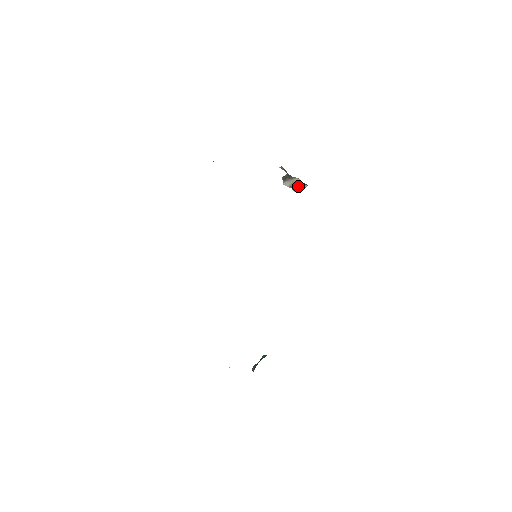
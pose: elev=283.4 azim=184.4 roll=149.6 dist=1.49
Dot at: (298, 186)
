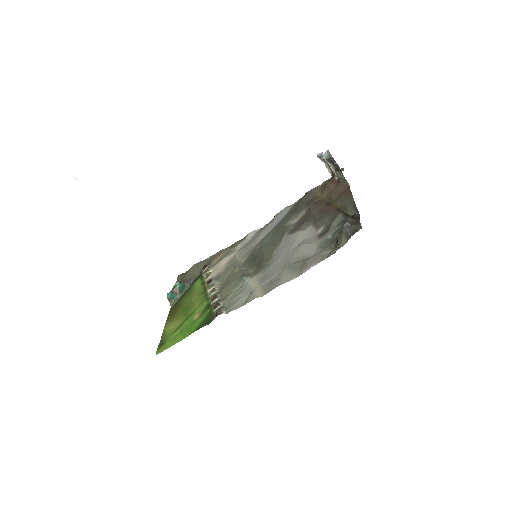
Dot at: occluded
